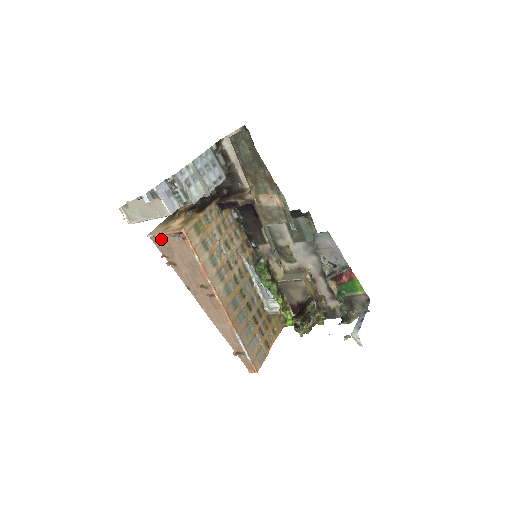
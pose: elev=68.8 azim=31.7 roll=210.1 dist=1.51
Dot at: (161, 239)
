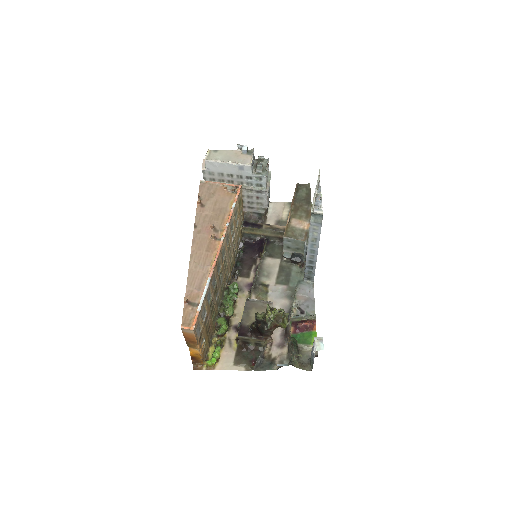
Dot at: (211, 186)
